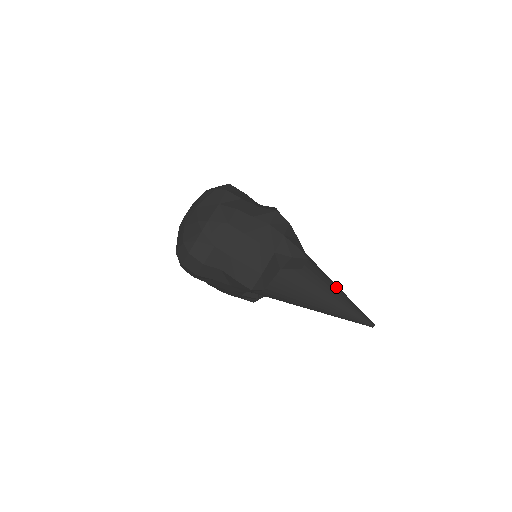
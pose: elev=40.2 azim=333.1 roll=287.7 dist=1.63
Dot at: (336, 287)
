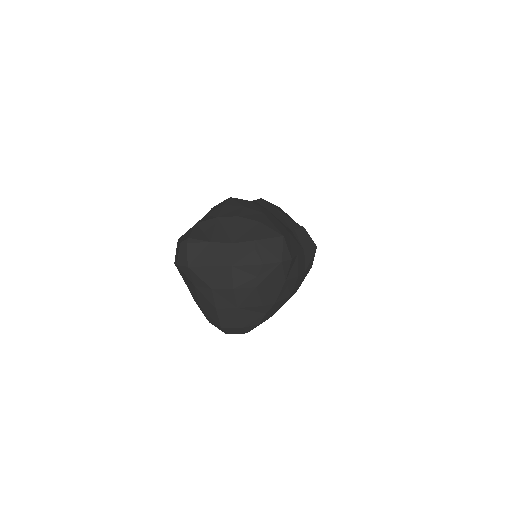
Dot at: occluded
